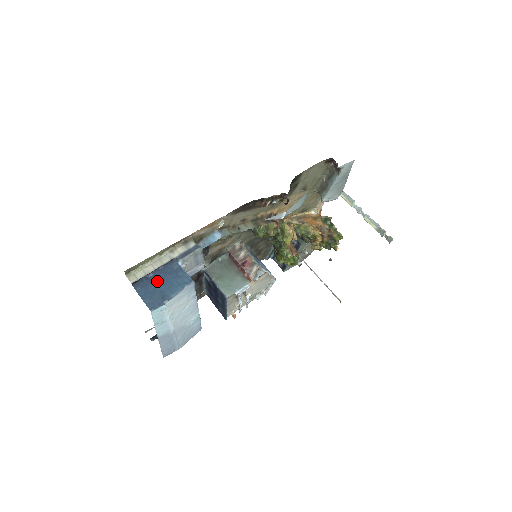
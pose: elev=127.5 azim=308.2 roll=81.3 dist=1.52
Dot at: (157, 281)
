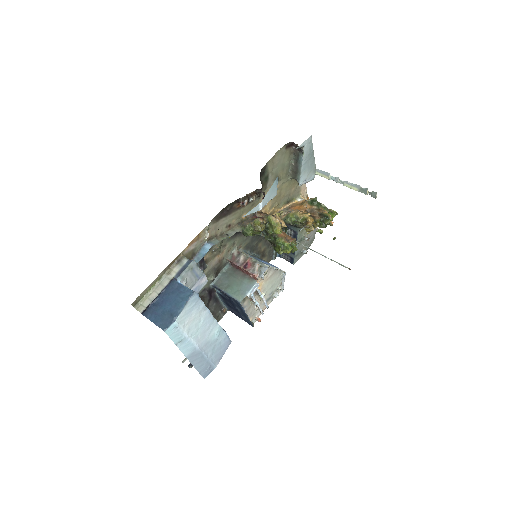
Dot at: (163, 303)
